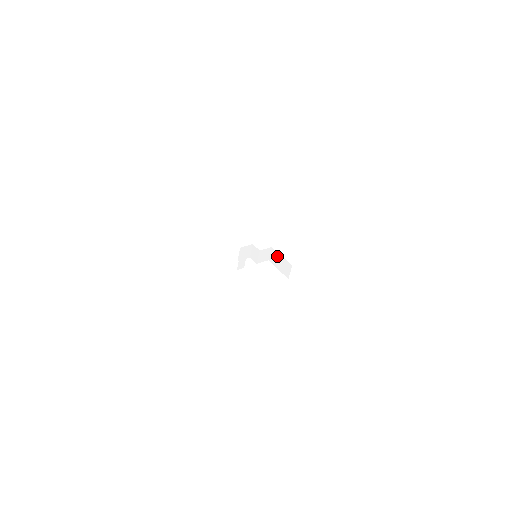
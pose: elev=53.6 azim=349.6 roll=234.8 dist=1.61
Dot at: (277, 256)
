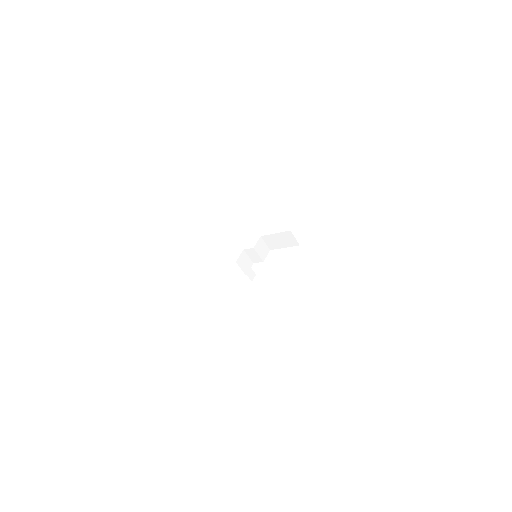
Dot at: (272, 238)
